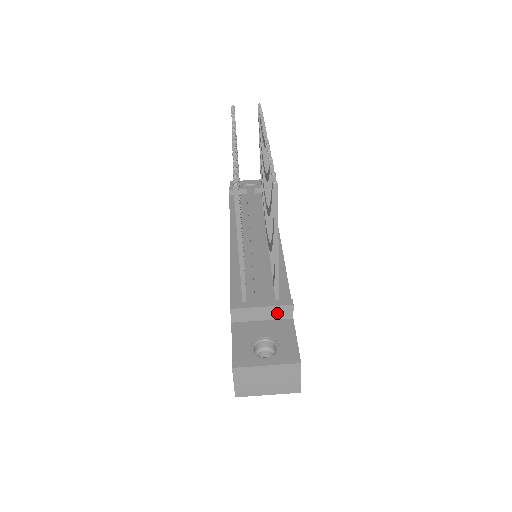
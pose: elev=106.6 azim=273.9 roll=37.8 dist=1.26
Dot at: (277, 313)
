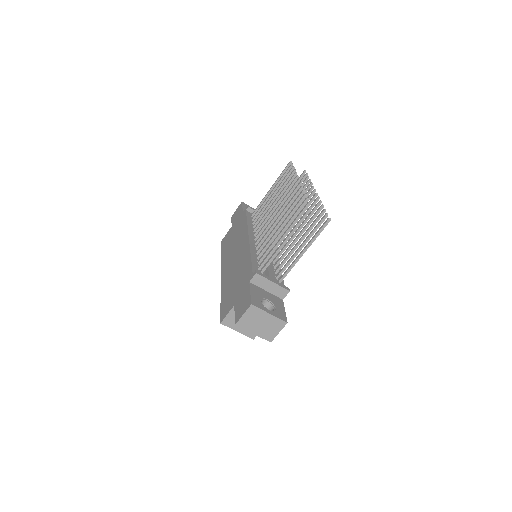
Dot at: (278, 291)
